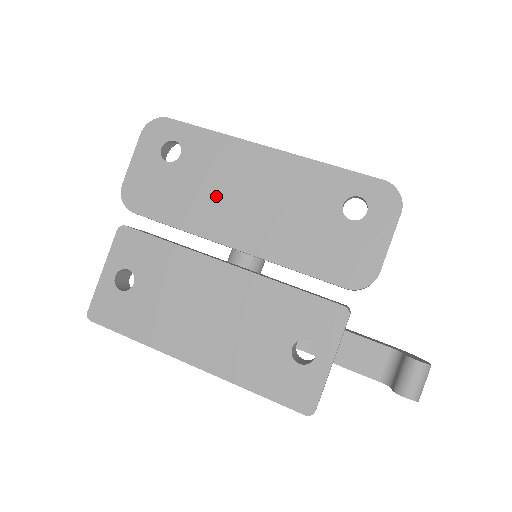
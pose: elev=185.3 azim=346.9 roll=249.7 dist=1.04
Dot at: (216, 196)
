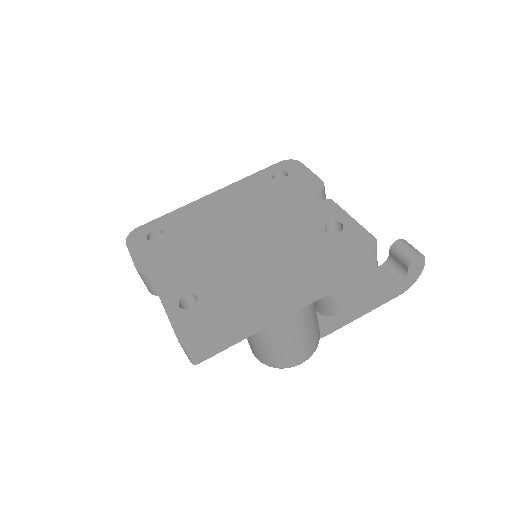
Dot at: (204, 226)
